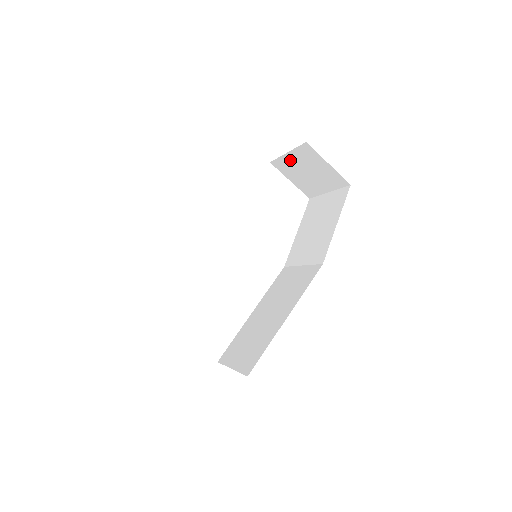
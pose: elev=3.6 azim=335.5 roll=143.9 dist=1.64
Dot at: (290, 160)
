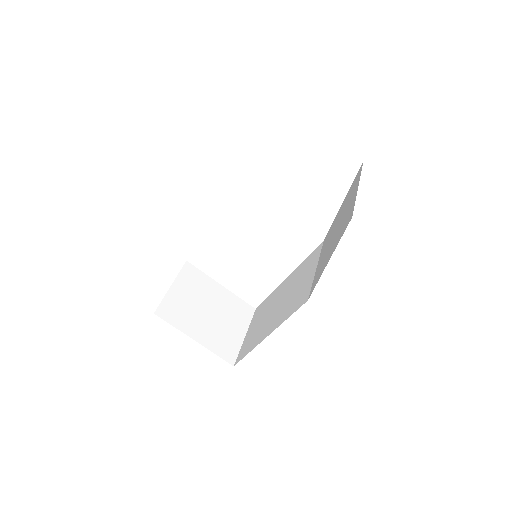
Dot at: occluded
